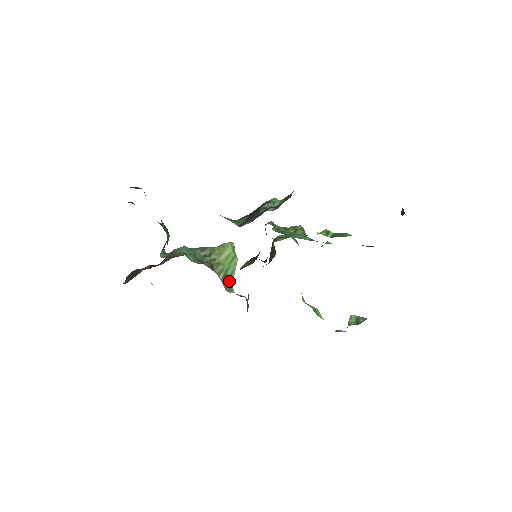
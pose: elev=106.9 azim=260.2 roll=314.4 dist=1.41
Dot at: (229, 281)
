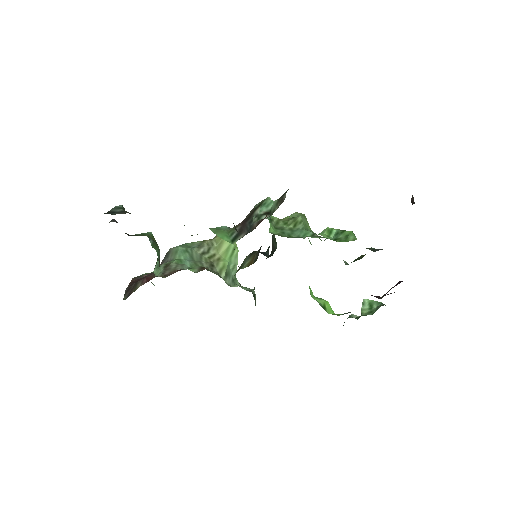
Dot at: (232, 275)
